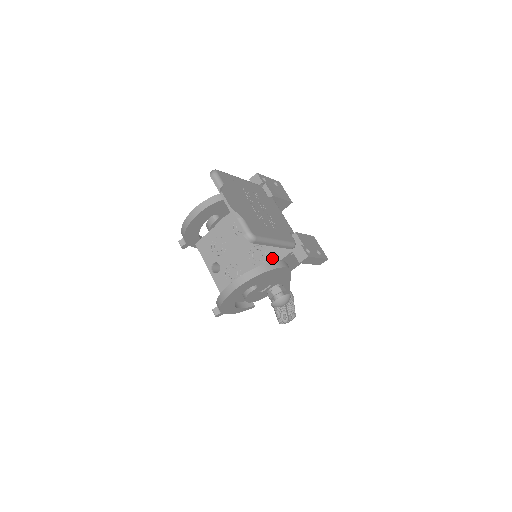
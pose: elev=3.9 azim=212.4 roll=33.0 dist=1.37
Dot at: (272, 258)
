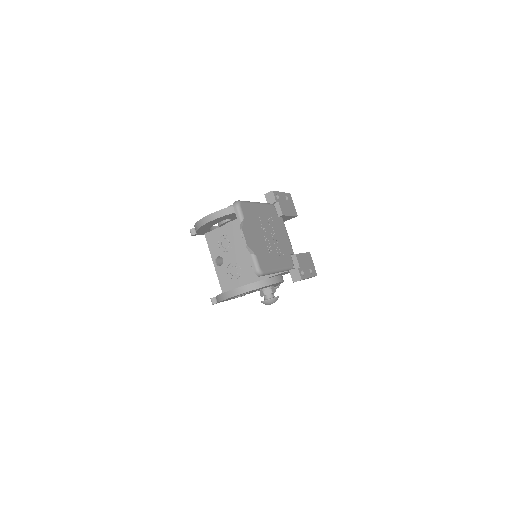
Dot at: occluded
